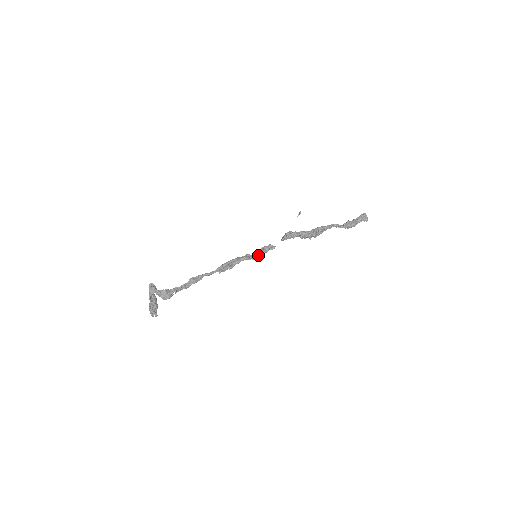
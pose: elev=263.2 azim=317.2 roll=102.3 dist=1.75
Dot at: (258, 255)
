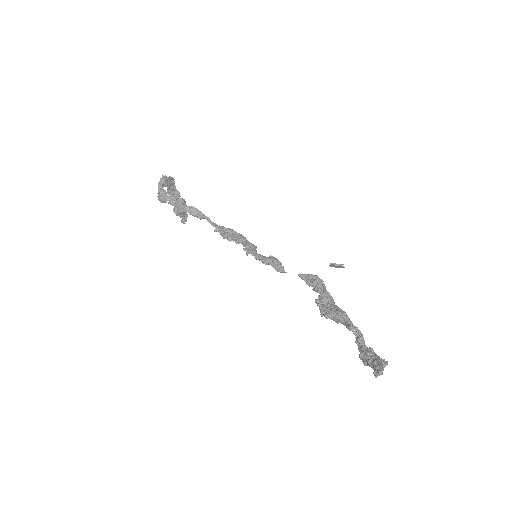
Dot at: (256, 256)
